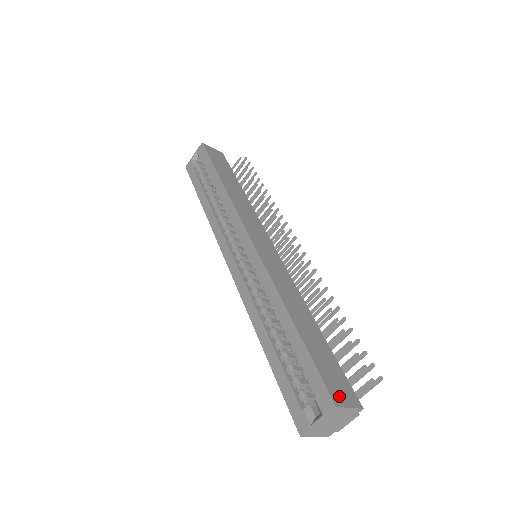
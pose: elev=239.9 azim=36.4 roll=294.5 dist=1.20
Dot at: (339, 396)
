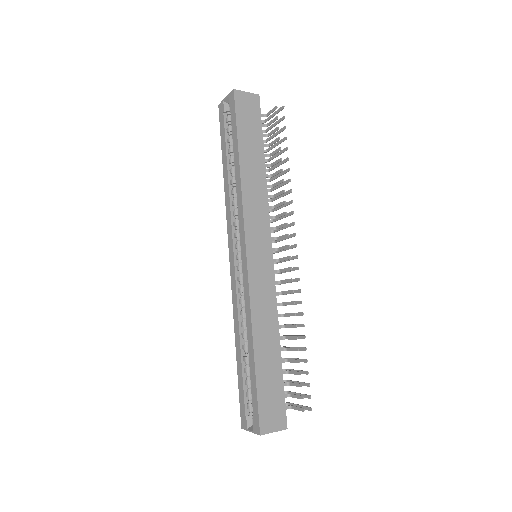
Dot at: (268, 424)
